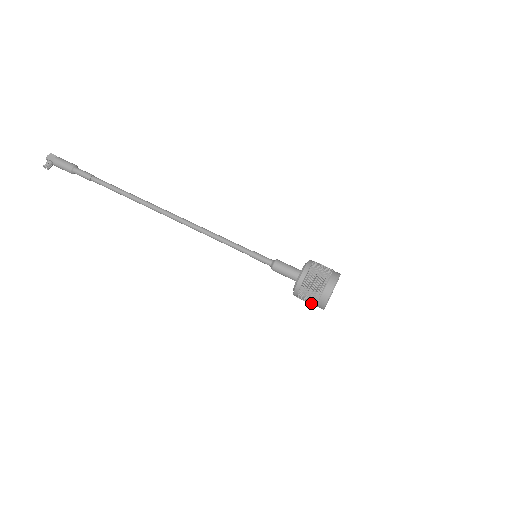
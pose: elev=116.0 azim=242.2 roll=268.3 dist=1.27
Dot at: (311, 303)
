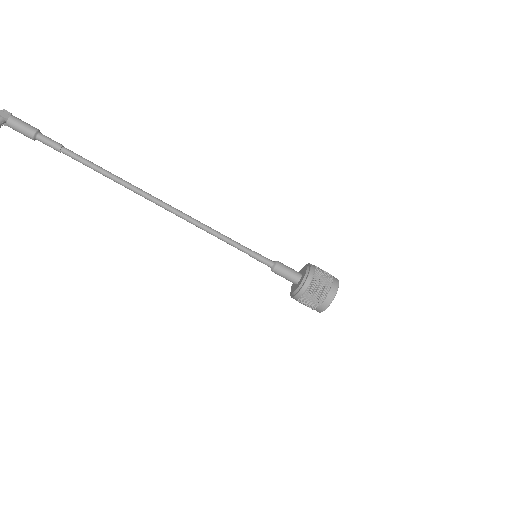
Dot at: (312, 305)
